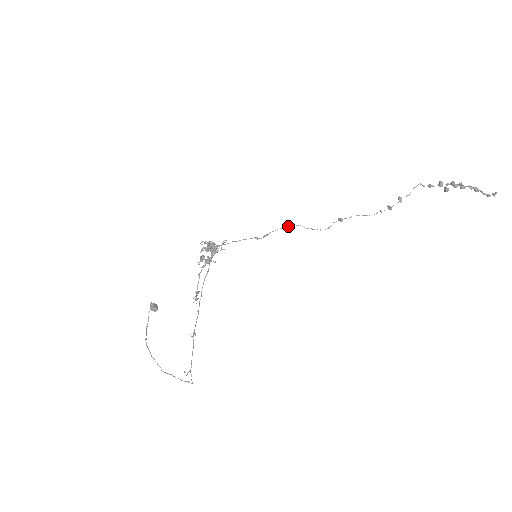
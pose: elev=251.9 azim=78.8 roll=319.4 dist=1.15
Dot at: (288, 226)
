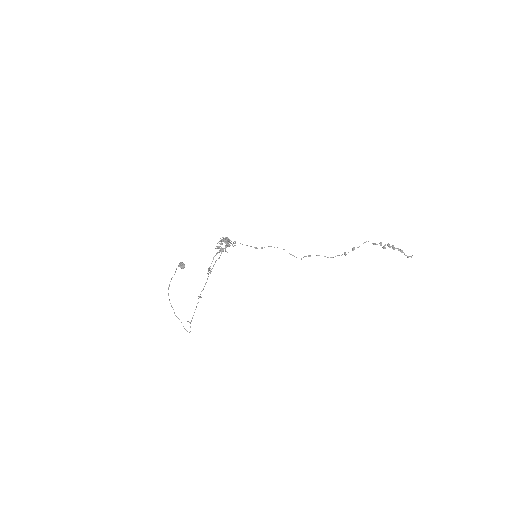
Dot at: (277, 247)
